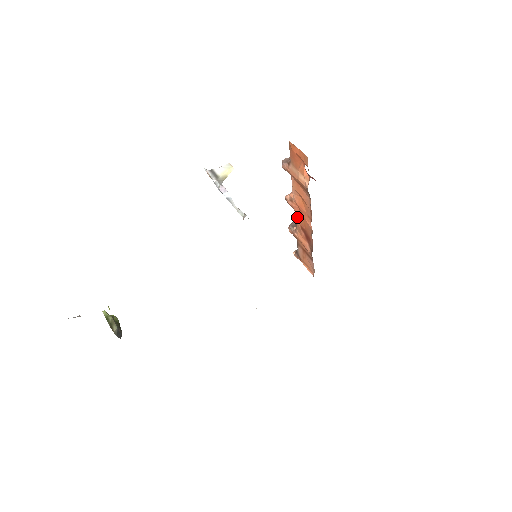
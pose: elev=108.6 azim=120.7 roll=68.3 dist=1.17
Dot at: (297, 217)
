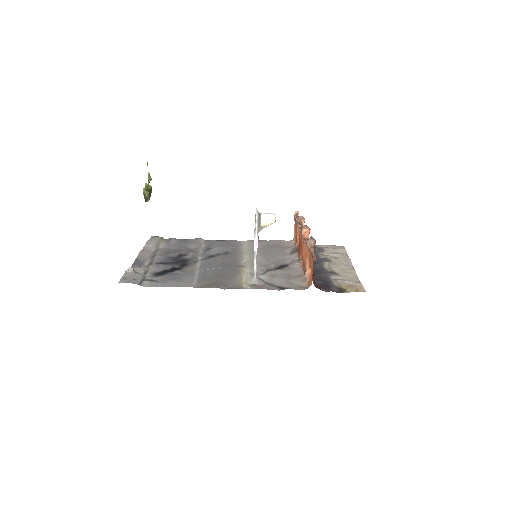
Dot at: (301, 238)
